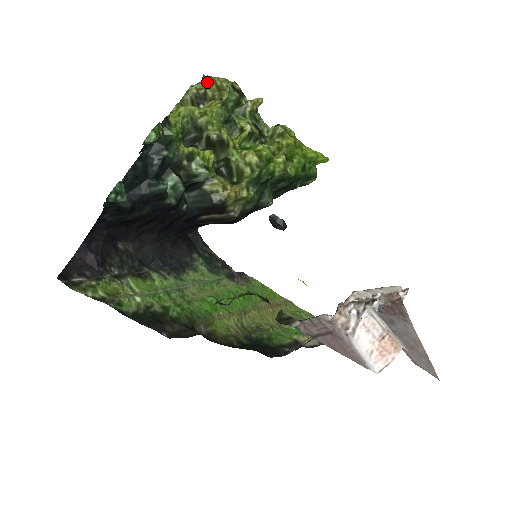
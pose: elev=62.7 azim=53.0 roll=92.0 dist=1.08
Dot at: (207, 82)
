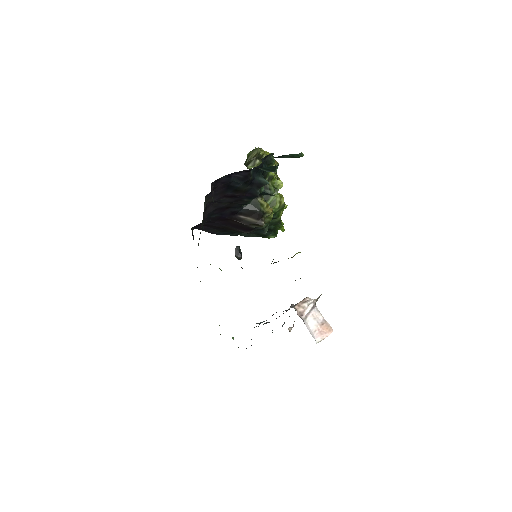
Dot at: occluded
